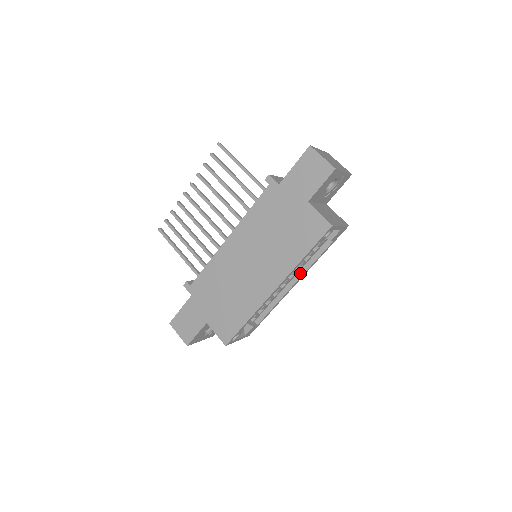
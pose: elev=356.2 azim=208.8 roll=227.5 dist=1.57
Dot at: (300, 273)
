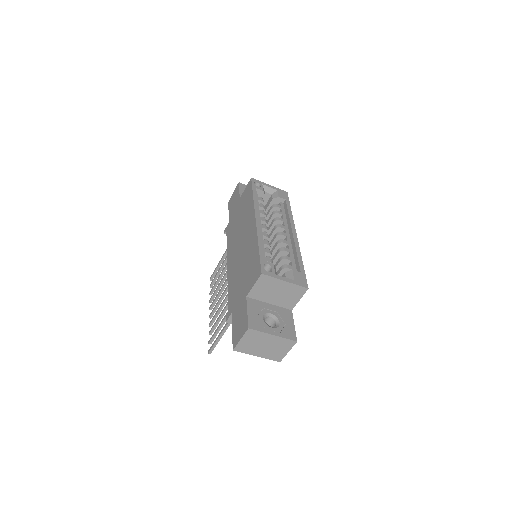
Dot at: (289, 227)
